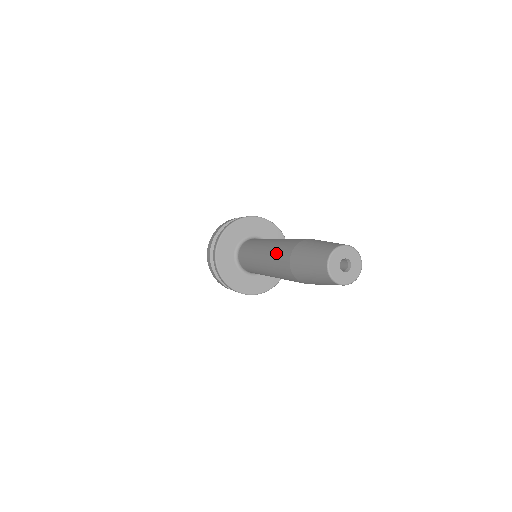
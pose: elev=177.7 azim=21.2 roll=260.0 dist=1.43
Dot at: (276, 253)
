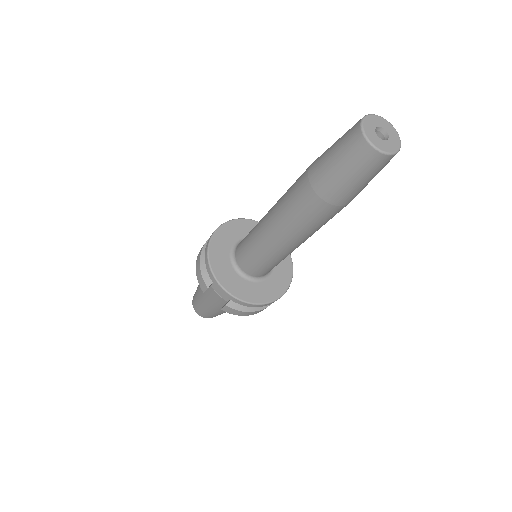
Dot at: occluded
